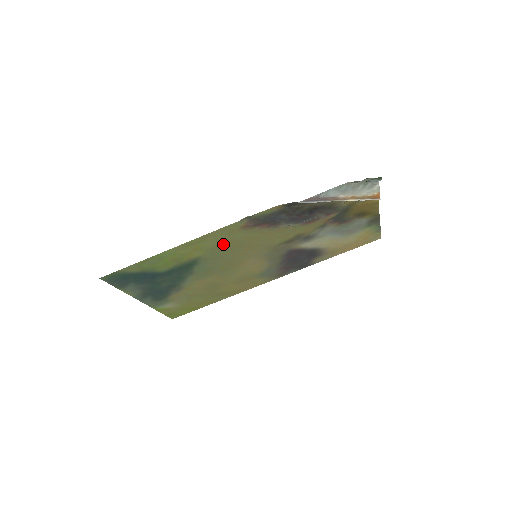
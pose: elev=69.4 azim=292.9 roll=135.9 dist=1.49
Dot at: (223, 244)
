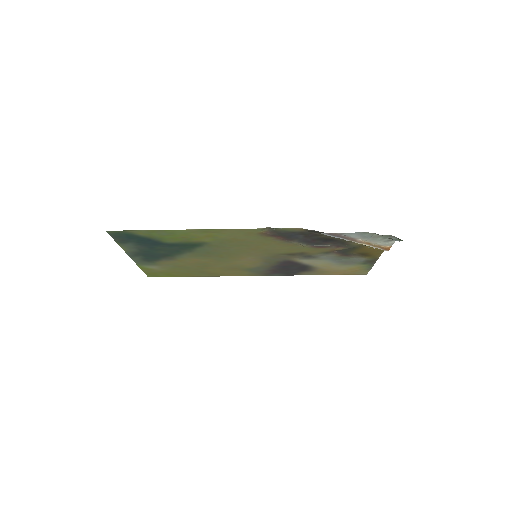
Dot at: (235, 239)
